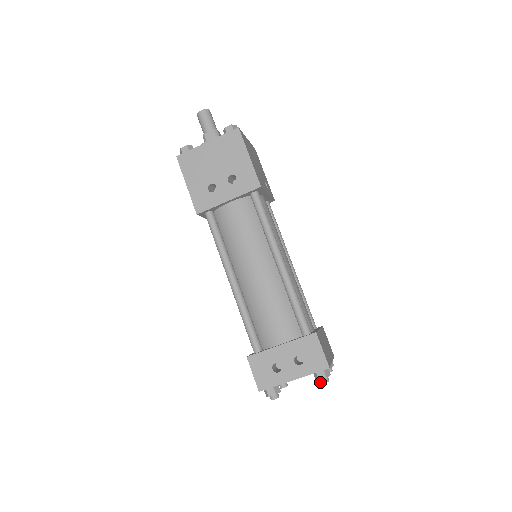
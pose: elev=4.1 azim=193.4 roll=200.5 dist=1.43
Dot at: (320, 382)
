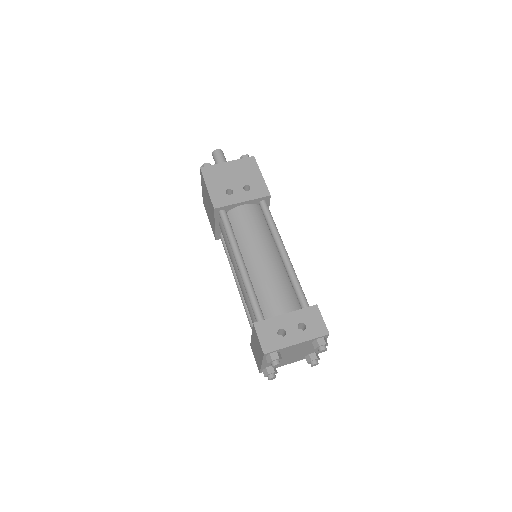
Dot at: (319, 350)
